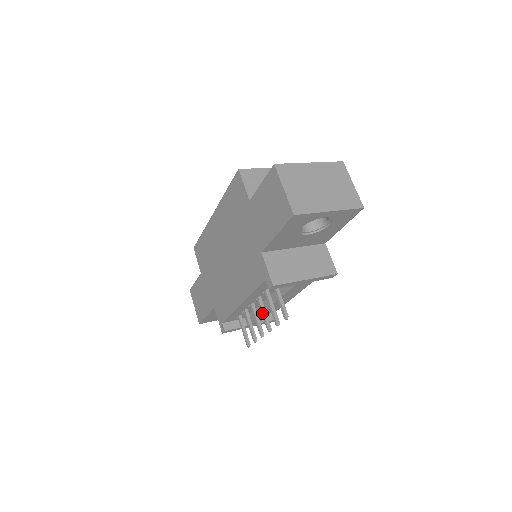
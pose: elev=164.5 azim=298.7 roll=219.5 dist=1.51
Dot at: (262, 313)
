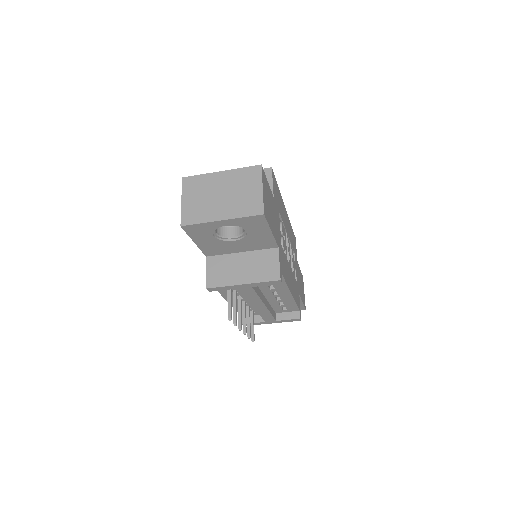
Dot at: (238, 312)
